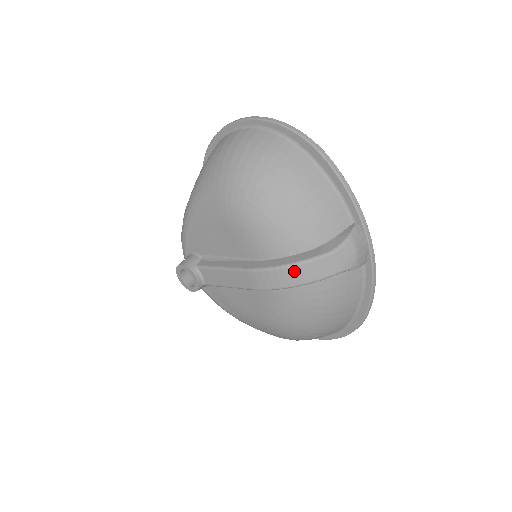
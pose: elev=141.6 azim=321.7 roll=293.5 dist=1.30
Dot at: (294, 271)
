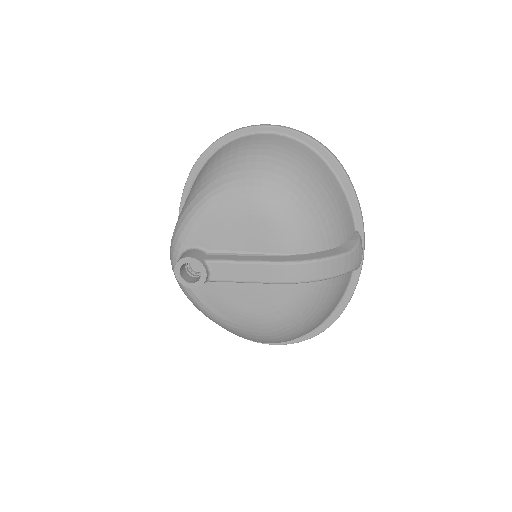
Dot at: (324, 265)
